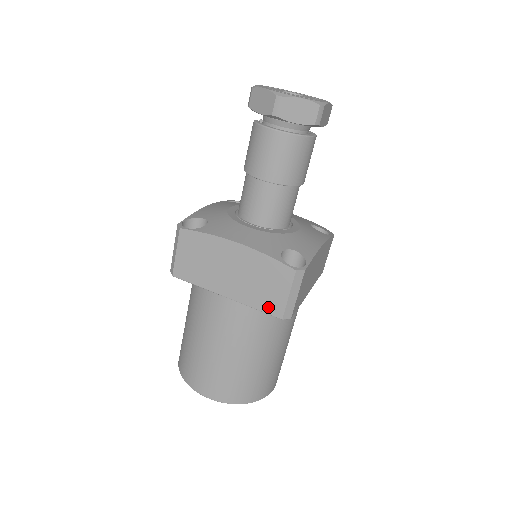
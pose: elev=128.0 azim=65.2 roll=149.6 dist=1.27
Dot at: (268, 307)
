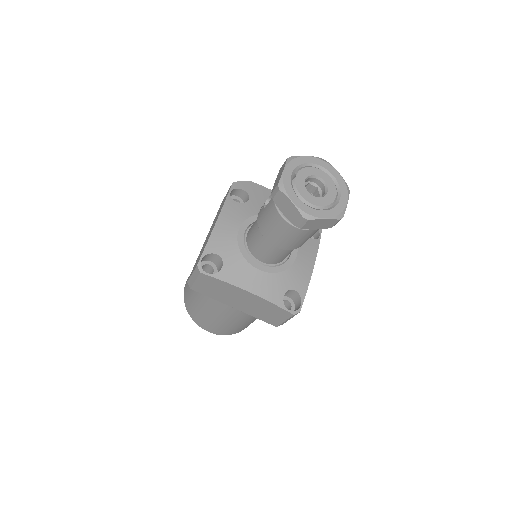
Dot at: (267, 321)
